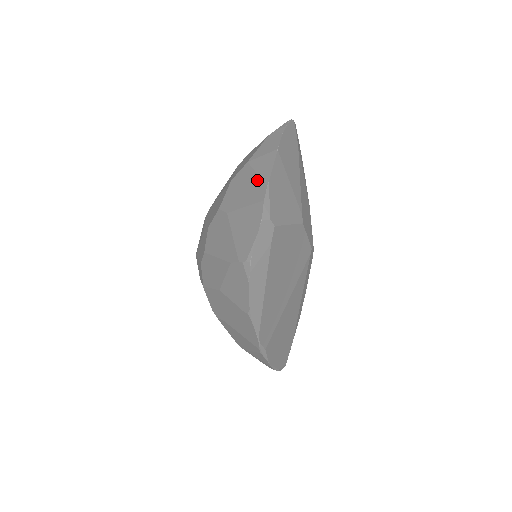
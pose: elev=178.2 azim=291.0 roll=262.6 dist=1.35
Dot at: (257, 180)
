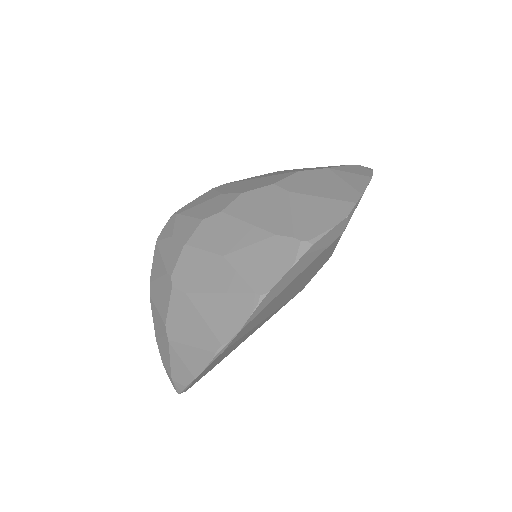
Dot at: (345, 185)
